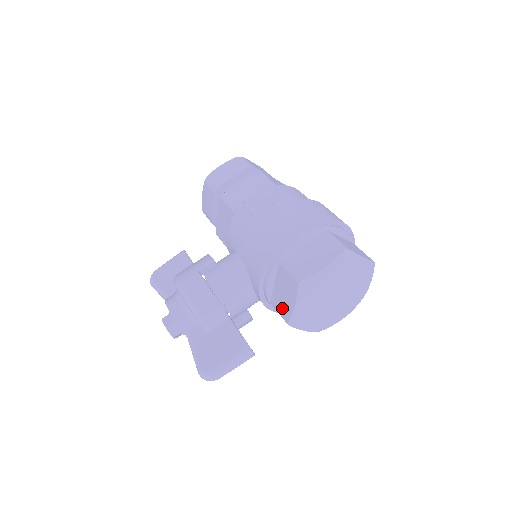
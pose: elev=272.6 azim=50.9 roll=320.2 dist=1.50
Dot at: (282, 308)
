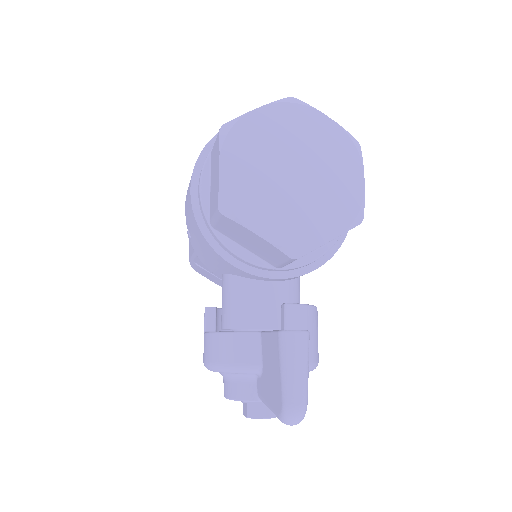
Dot at: (272, 255)
